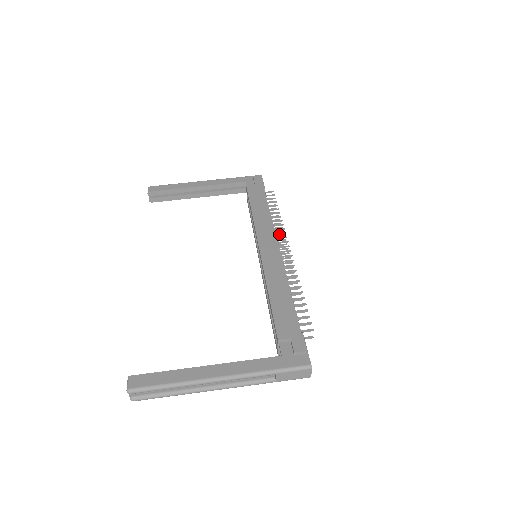
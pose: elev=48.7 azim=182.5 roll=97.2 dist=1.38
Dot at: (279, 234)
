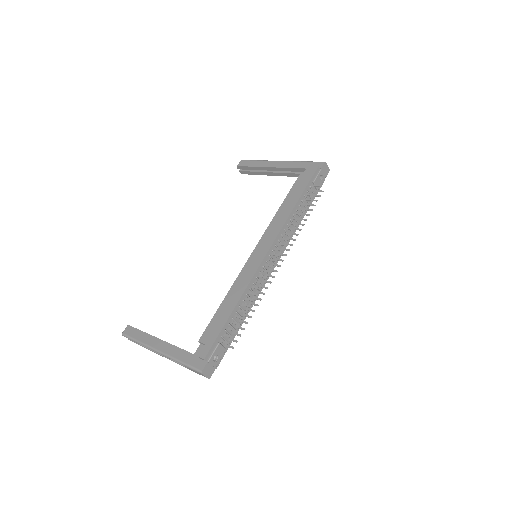
Dot at: (284, 239)
